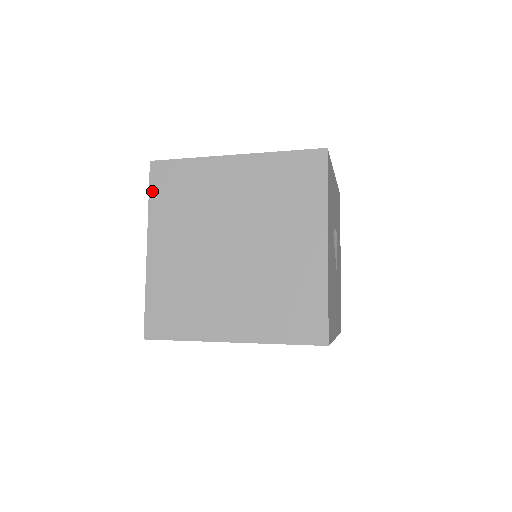
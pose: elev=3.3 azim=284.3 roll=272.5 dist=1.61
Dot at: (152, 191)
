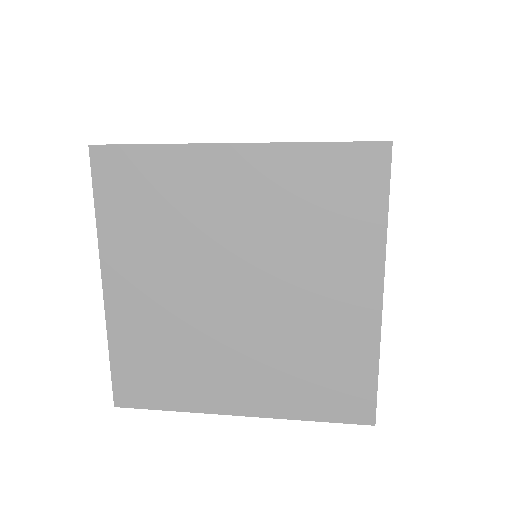
Dot at: (99, 197)
